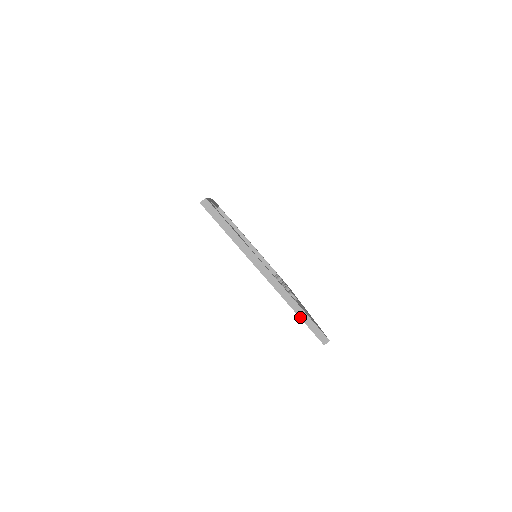
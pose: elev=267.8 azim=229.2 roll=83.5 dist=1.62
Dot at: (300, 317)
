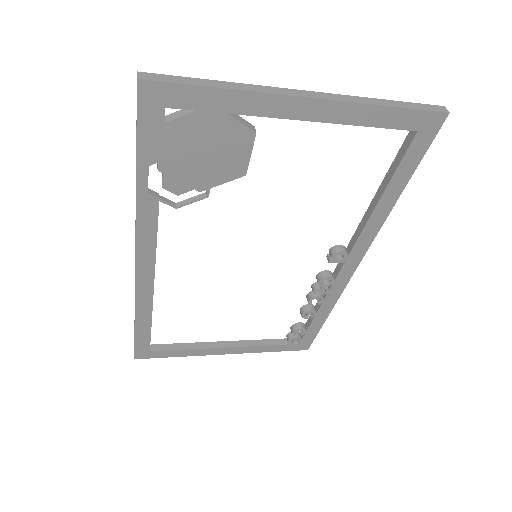
Dot at: (394, 107)
